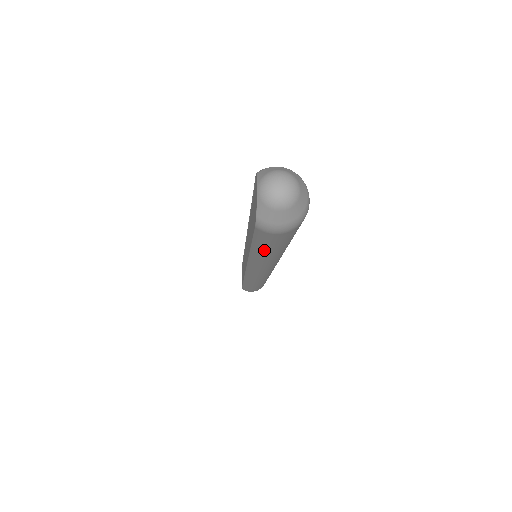
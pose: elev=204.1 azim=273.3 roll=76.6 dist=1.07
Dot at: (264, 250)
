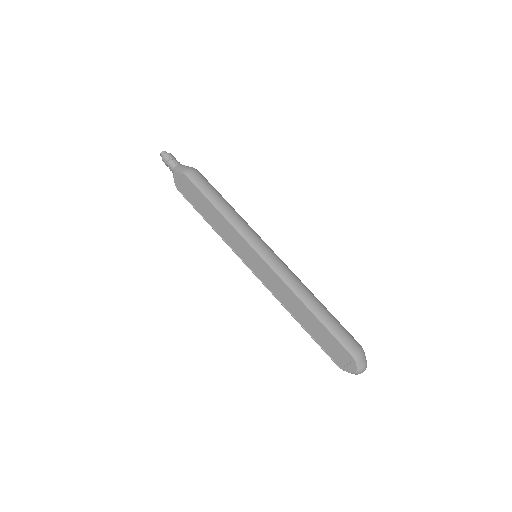
Dot at: occluded
